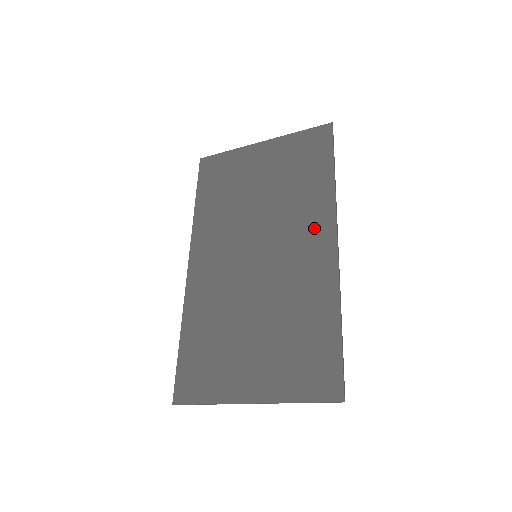
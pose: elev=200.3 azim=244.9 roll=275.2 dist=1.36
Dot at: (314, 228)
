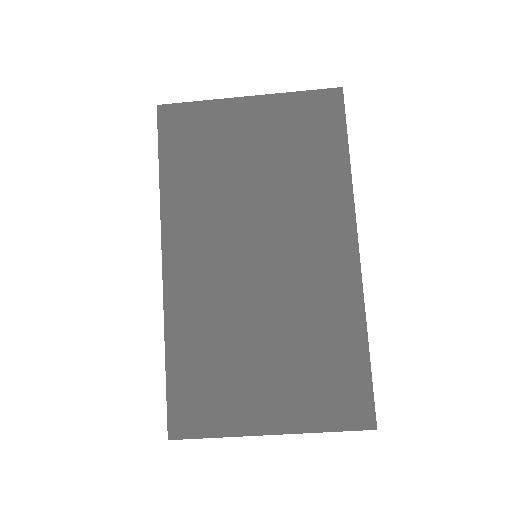
Dot at: (330, 228)
